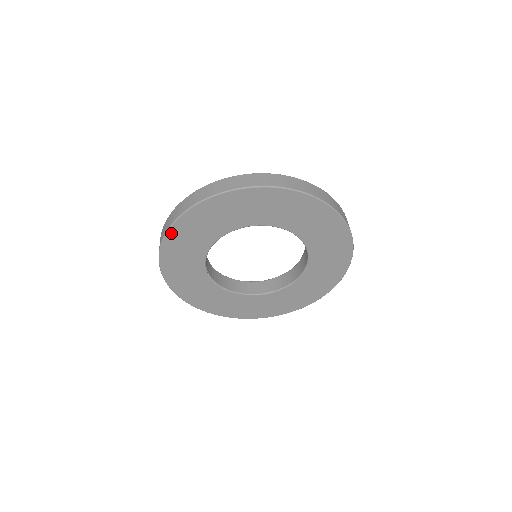
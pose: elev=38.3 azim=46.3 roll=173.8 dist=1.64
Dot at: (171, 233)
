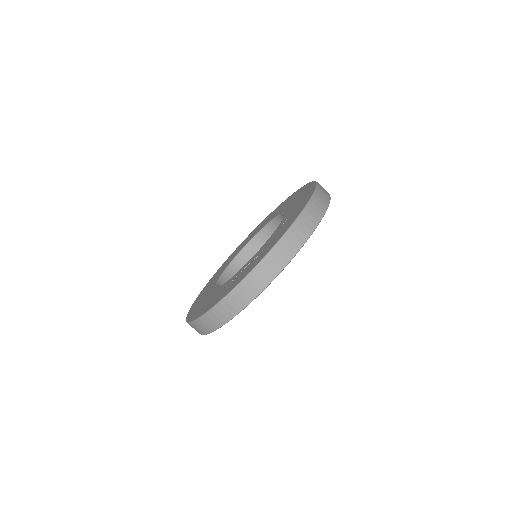
Dot at: (261, 291)
